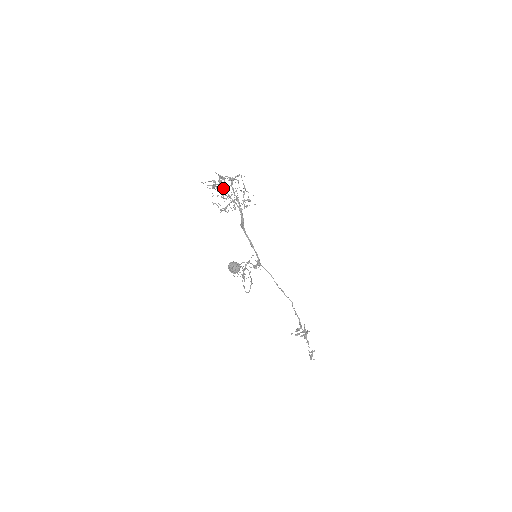
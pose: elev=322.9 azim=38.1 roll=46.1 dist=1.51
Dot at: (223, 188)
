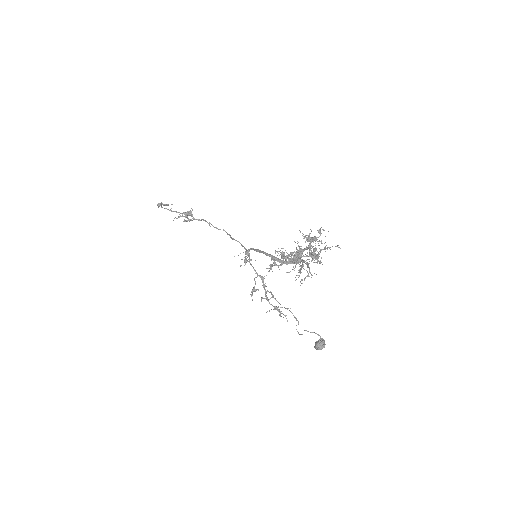
Dot at: occluded
